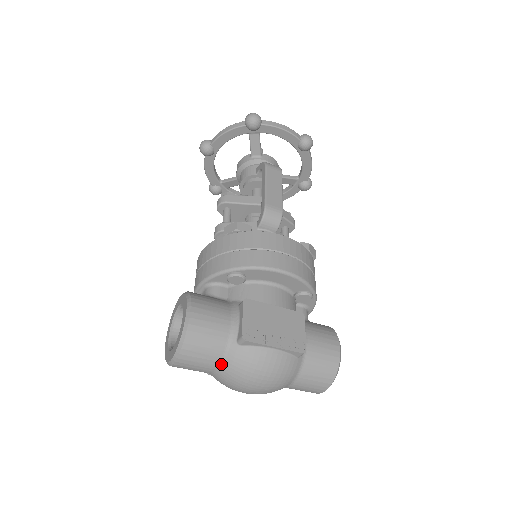
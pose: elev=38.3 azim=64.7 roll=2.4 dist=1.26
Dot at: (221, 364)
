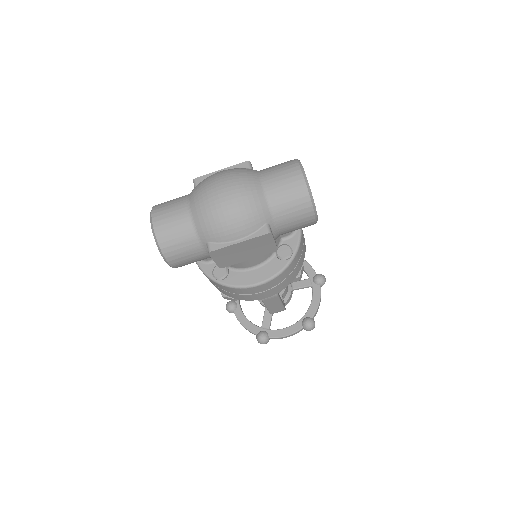
Dot at: (188, 200)
